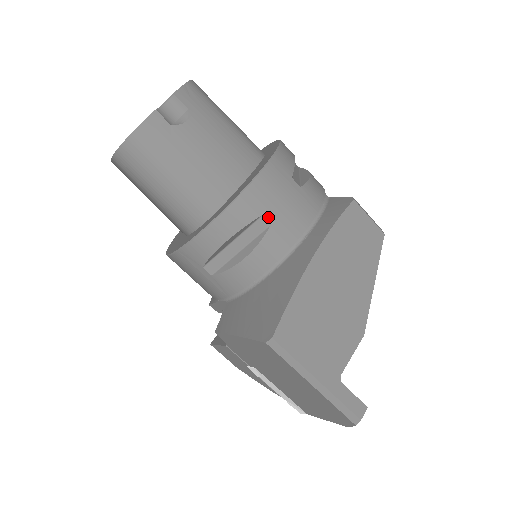
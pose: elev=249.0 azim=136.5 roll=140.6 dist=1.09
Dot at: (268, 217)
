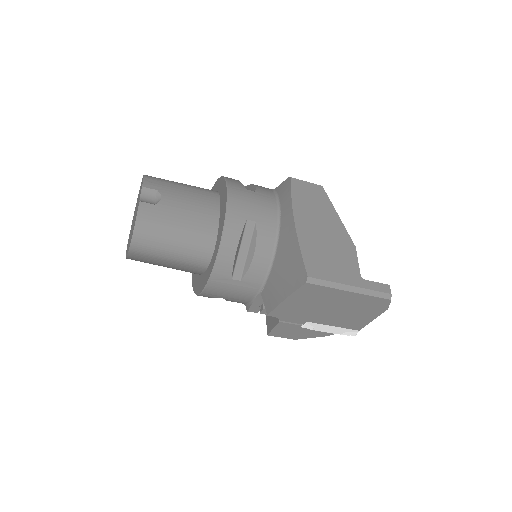
Dot at: (251, 218)
